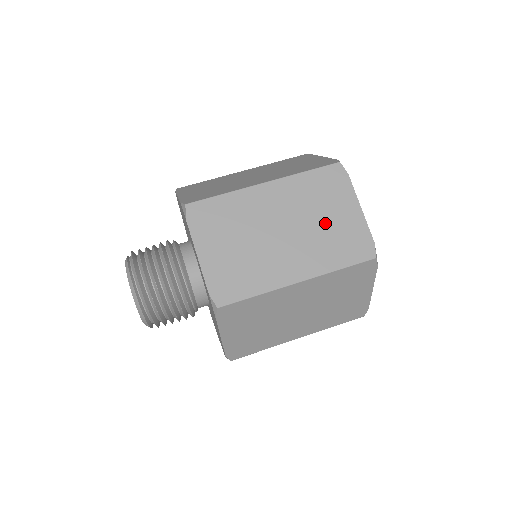
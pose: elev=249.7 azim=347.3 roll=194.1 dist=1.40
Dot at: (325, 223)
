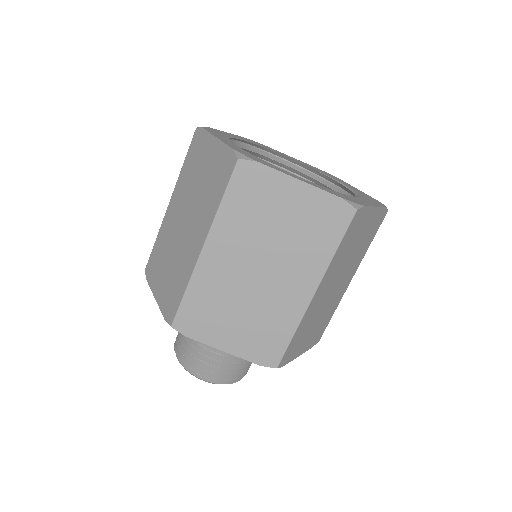
Dot at: (285, 228)
